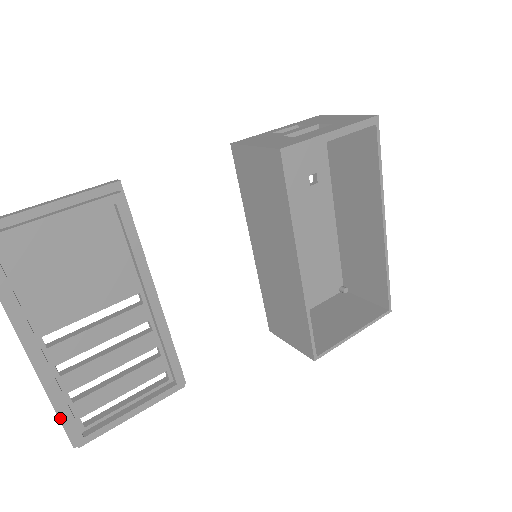
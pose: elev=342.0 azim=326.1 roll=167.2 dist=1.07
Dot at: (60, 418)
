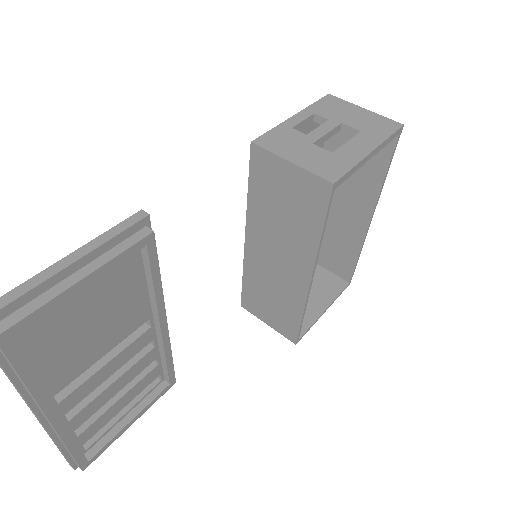
Dot at: (65, 454)
